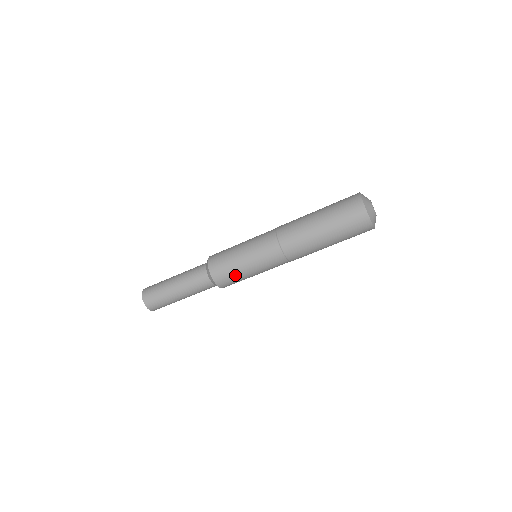
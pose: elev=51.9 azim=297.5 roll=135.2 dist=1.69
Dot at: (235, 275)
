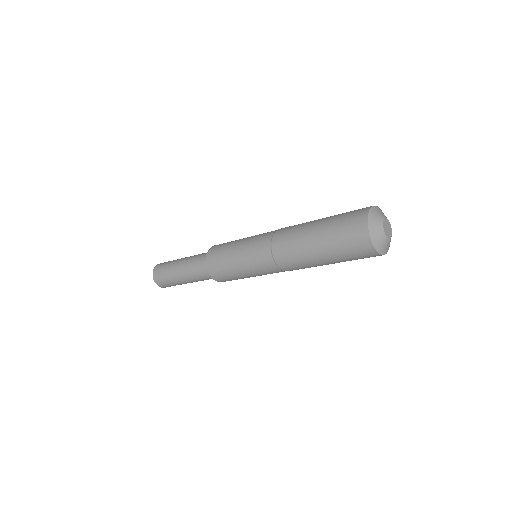
Dot at: occluded
